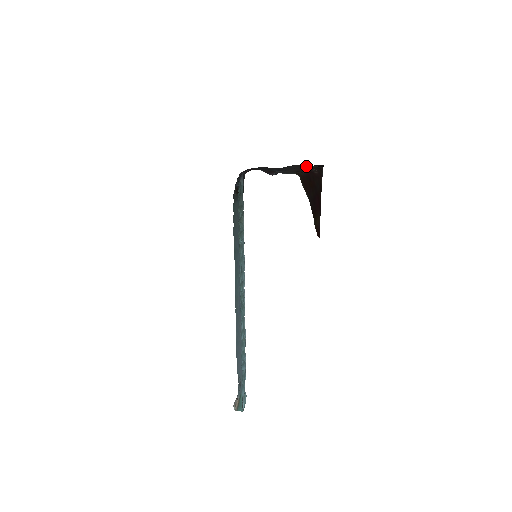
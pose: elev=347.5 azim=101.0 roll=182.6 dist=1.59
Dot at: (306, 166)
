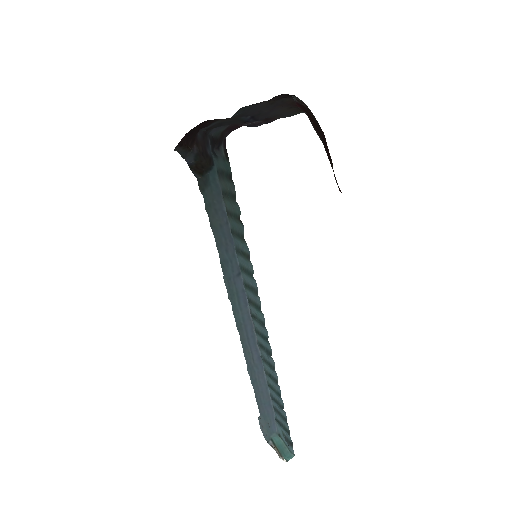
Dot at: (286, 99)
